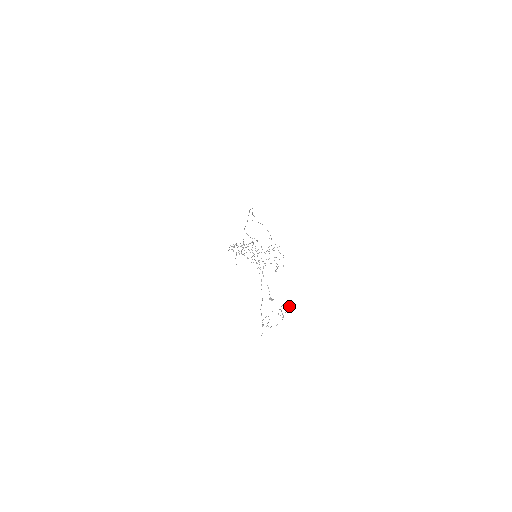
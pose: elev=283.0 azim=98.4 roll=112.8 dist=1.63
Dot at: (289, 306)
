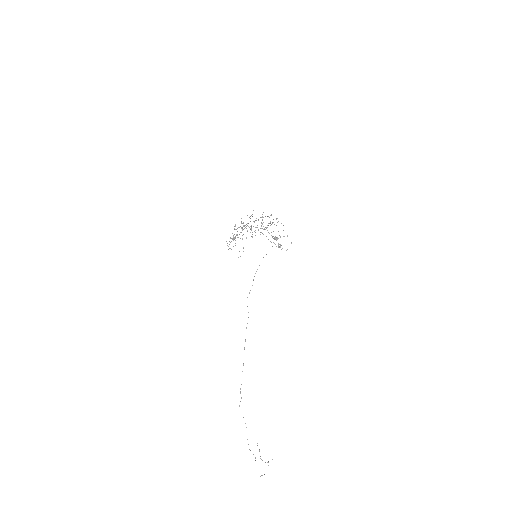
Dot at: occluded
